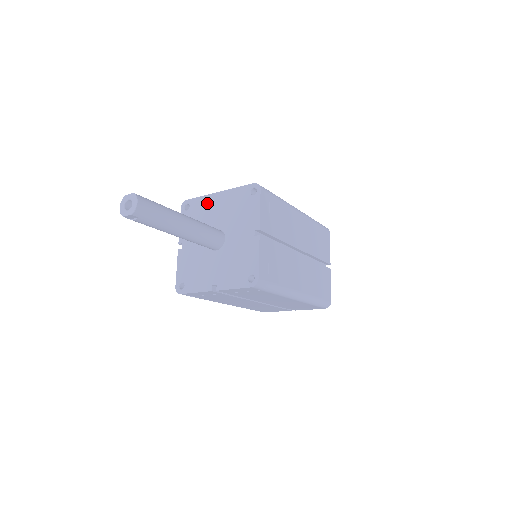
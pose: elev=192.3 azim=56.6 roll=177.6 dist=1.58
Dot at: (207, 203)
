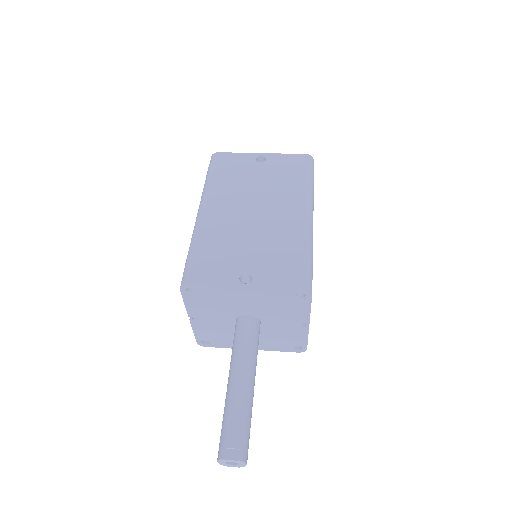
Dot at: (227, 294)
